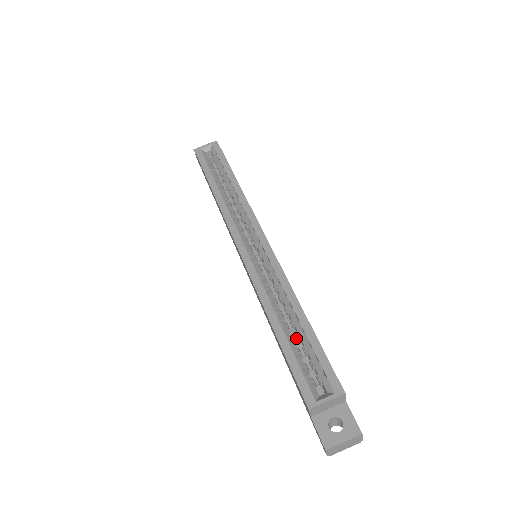
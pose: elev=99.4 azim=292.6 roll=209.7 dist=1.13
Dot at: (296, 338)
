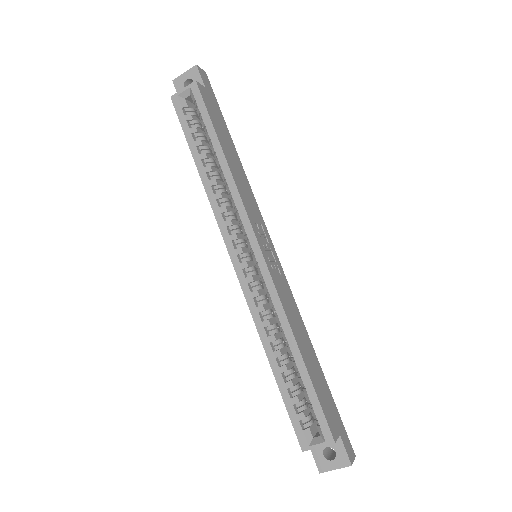
Dot at: occluded
